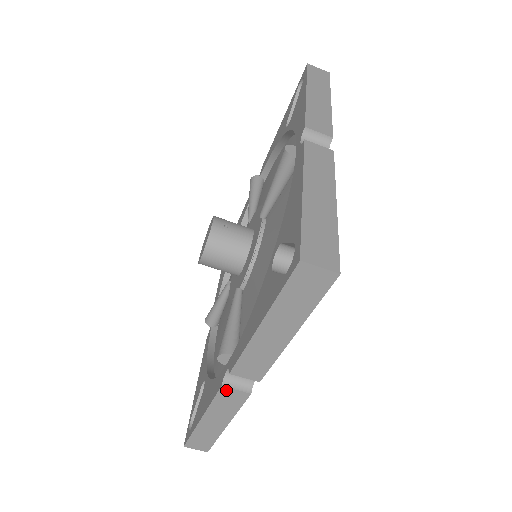
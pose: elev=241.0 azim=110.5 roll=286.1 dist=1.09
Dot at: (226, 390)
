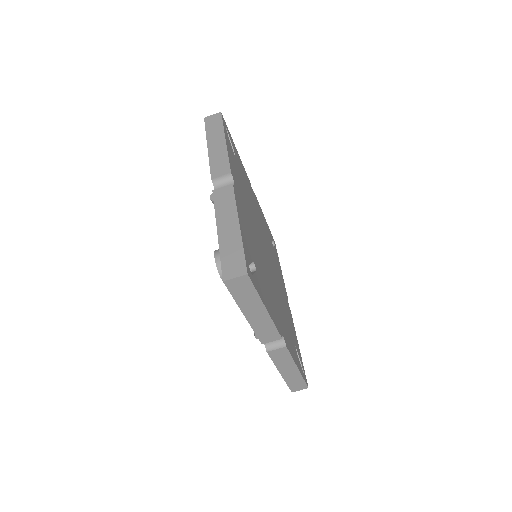
Dot at: (272, 352)
